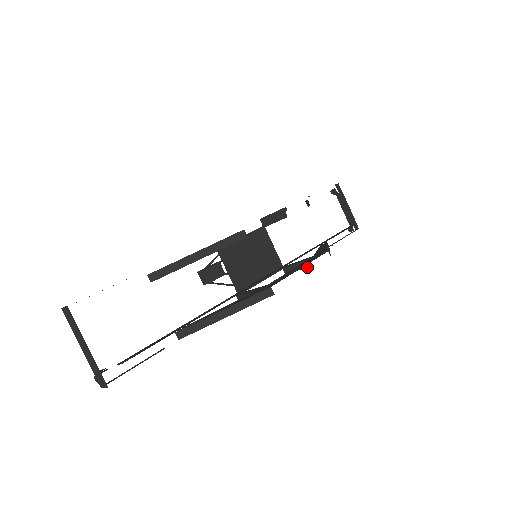
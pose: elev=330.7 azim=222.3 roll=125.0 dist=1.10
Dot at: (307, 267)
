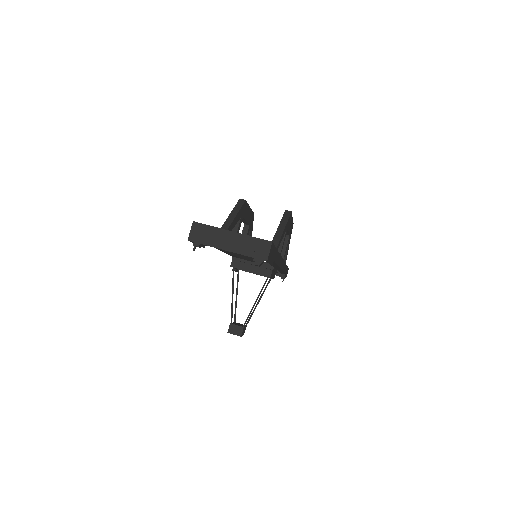
Dot at: (288, 239)
